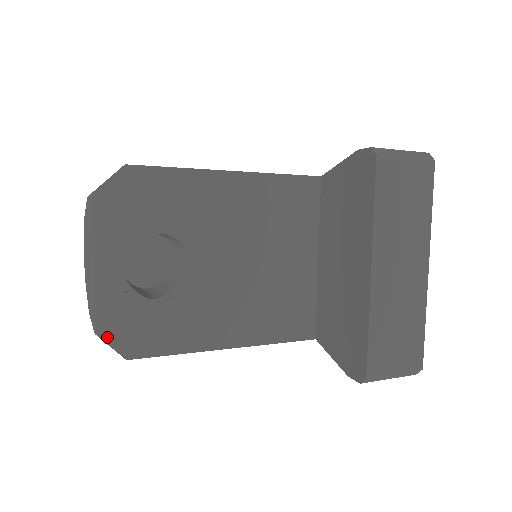
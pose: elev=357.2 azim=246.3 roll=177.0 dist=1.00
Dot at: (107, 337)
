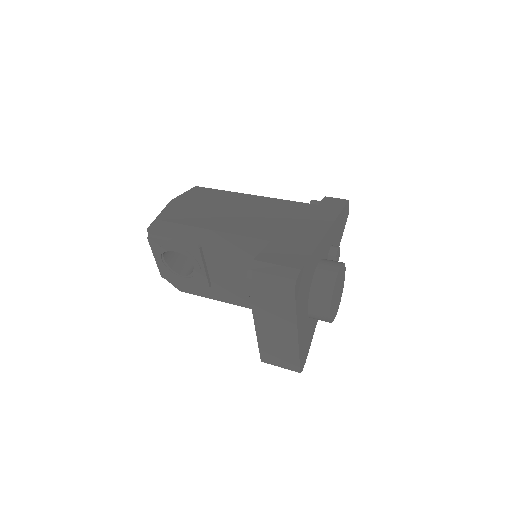
Dot at: (170, 281)
